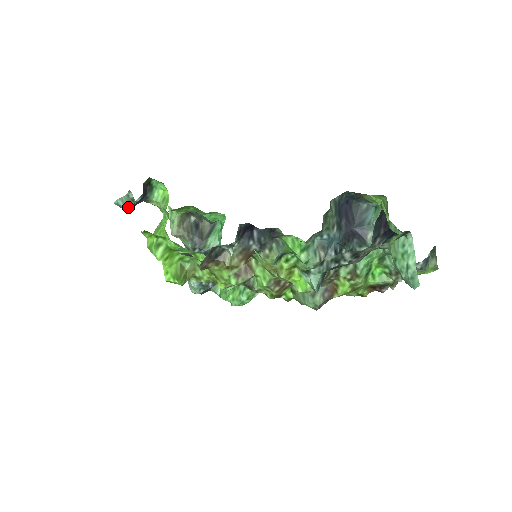
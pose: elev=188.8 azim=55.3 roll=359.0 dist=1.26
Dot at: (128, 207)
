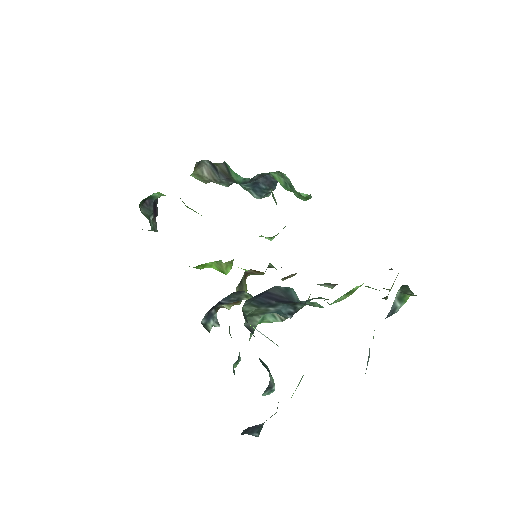
Dot at: occluded
